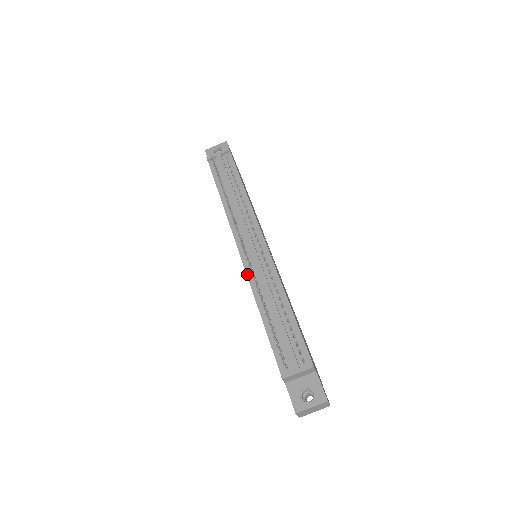
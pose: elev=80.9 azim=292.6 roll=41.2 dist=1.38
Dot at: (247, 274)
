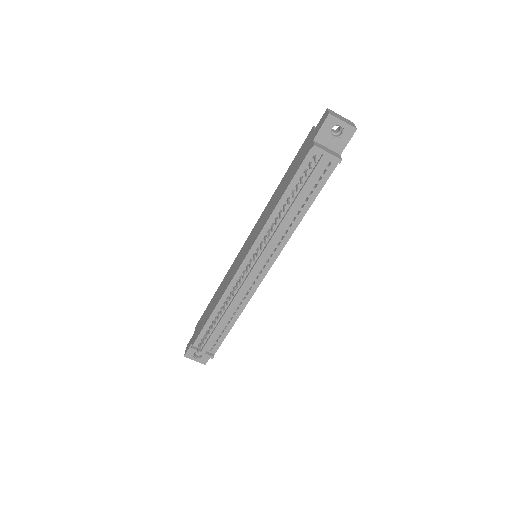
Dot at: (232, 281)
